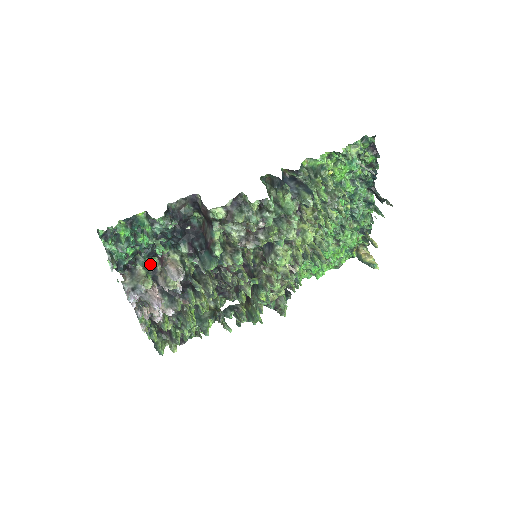
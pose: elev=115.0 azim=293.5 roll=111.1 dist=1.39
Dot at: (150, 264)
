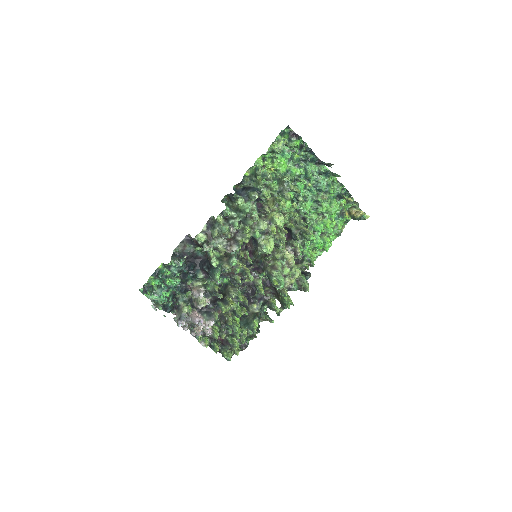
Dot at: (187, 298)
